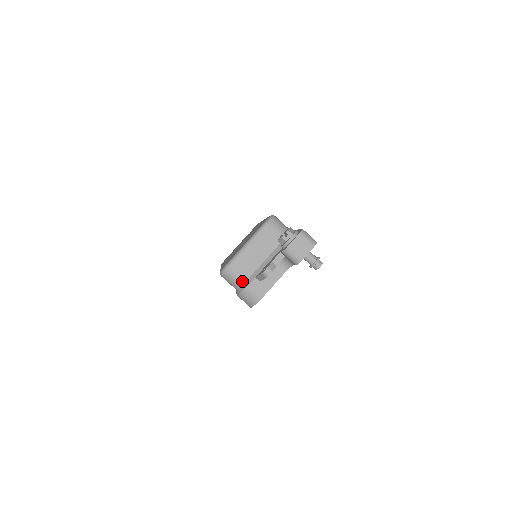
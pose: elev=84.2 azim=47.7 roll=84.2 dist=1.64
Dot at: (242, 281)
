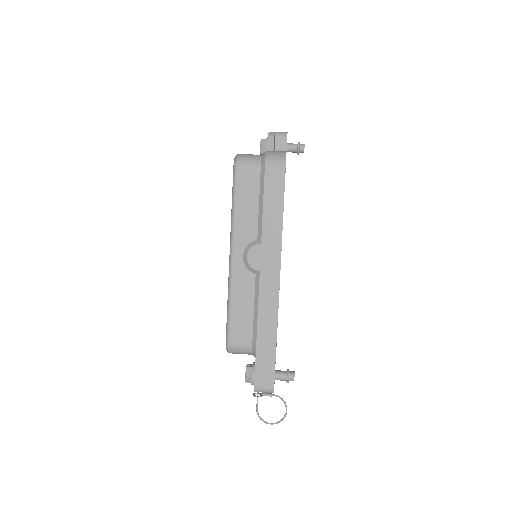
Dot at: (259, 155)
